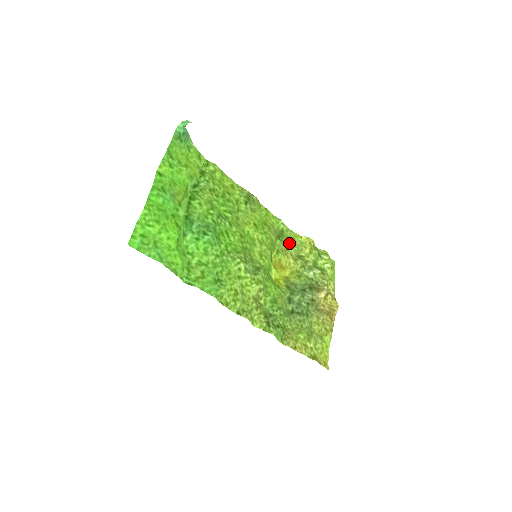
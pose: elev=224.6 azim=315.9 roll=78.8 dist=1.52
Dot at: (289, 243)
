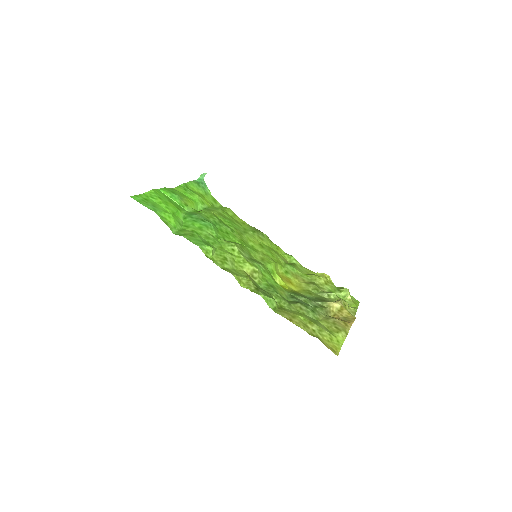
Dot at: (301, 273)
